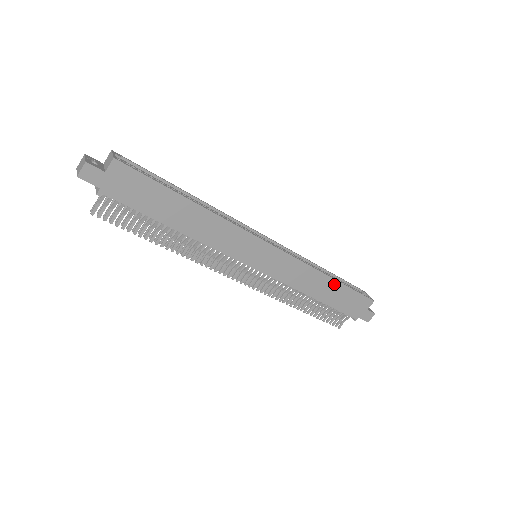
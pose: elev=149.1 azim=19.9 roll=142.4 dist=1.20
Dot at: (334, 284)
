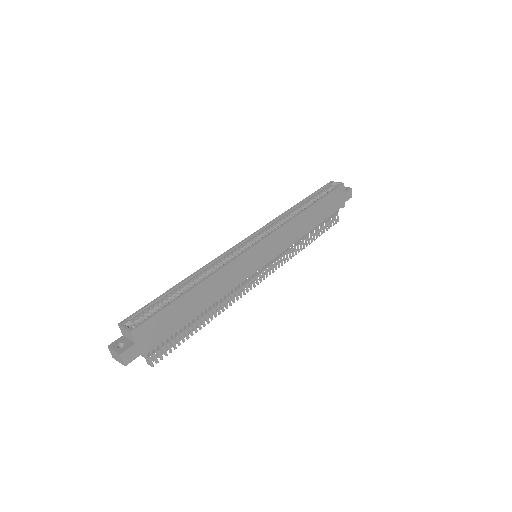
Dot at: (314, 208)
